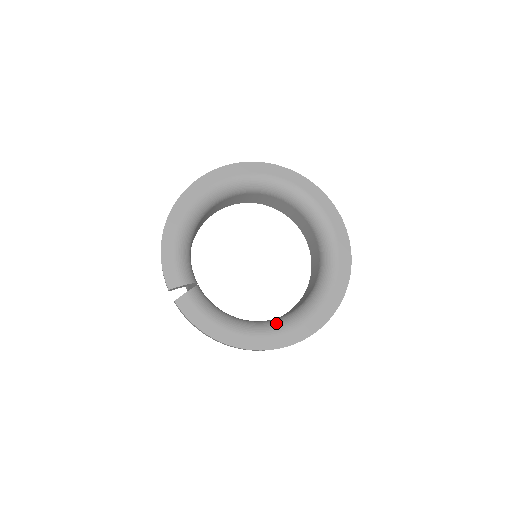
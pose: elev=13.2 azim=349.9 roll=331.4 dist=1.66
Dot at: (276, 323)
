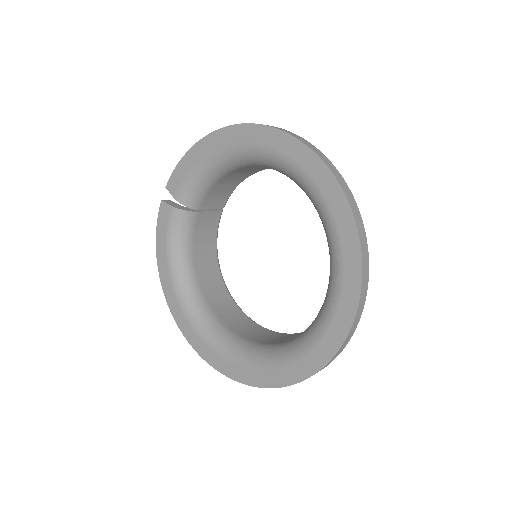
Dot at: (199, 314)
